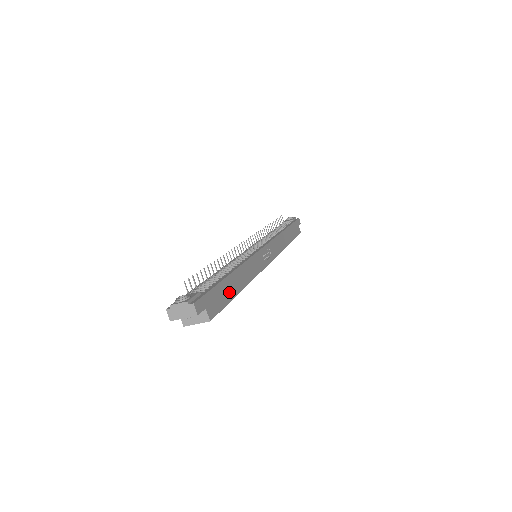
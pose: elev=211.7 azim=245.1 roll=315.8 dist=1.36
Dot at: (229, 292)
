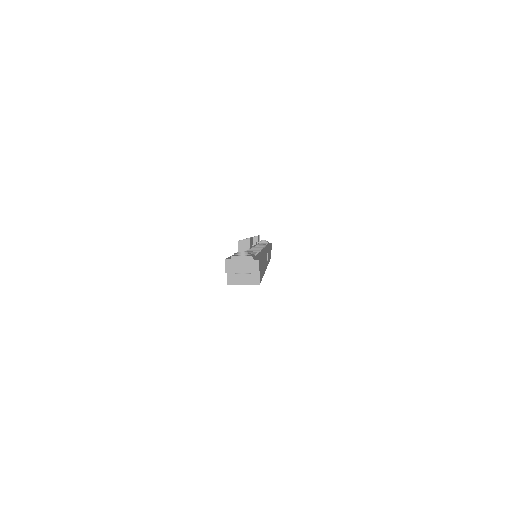
Dot at: (262, 269)
